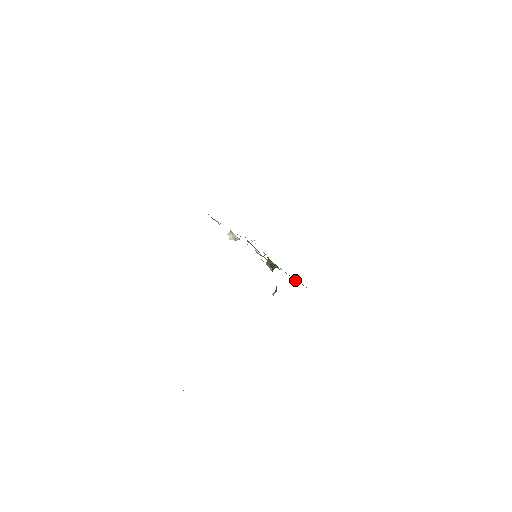
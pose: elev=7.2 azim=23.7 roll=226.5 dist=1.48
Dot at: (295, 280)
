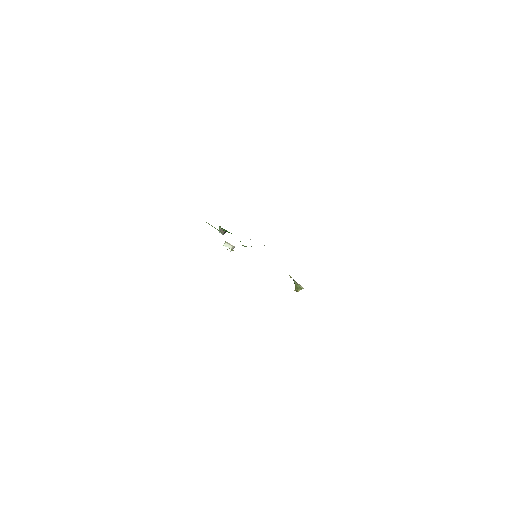
Dot at: occluded
